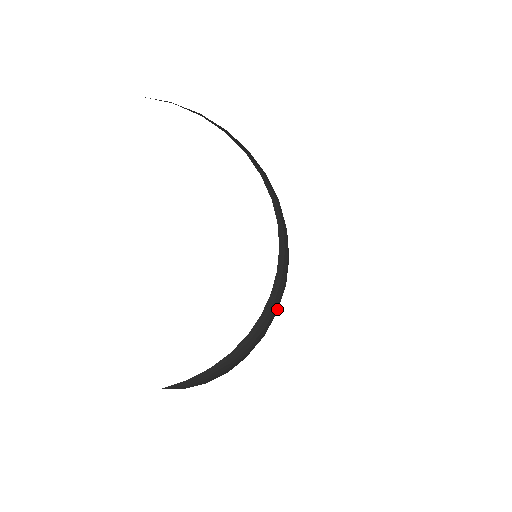
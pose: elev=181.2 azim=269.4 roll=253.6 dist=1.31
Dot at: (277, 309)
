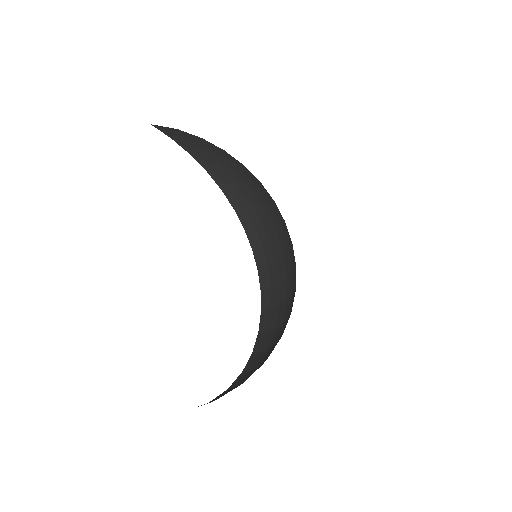
Dot at: (284, 303)
